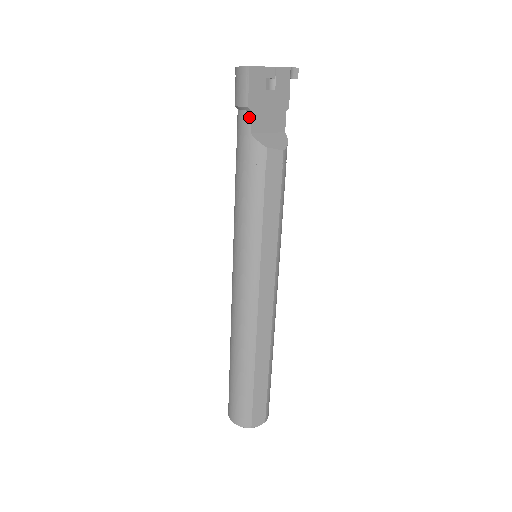
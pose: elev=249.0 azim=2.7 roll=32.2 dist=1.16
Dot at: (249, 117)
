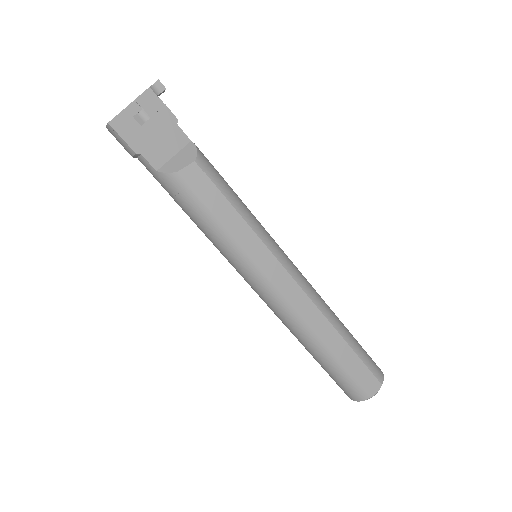
Dot at: (144, 160)
